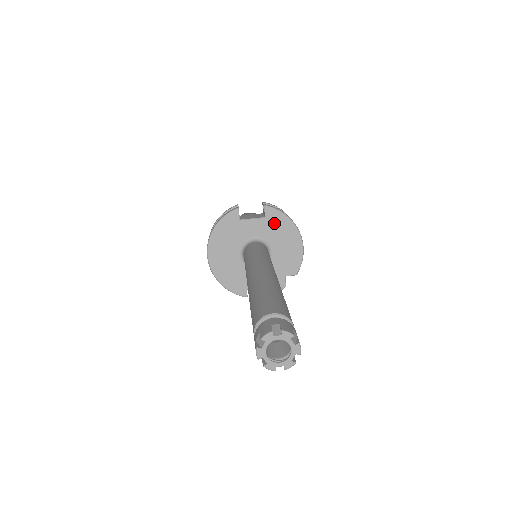
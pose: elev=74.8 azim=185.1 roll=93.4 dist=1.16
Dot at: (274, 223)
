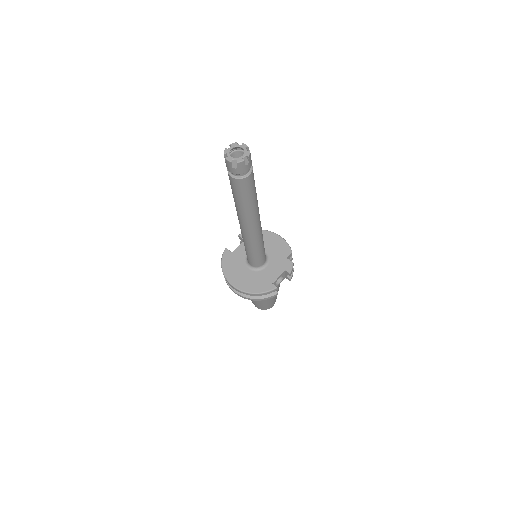
Dot at: occluded
